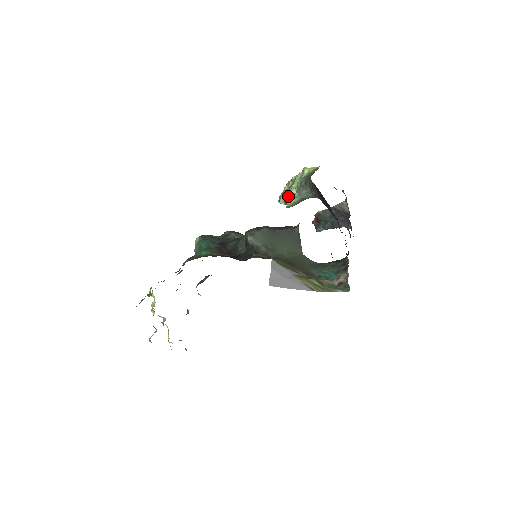
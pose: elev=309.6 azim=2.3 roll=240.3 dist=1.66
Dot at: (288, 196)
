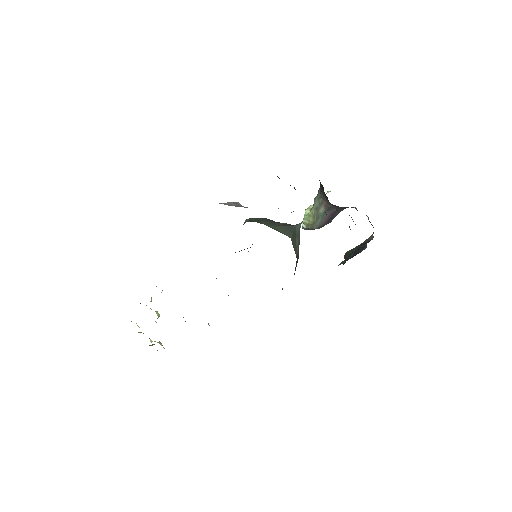
Dot at: (306, 211)
